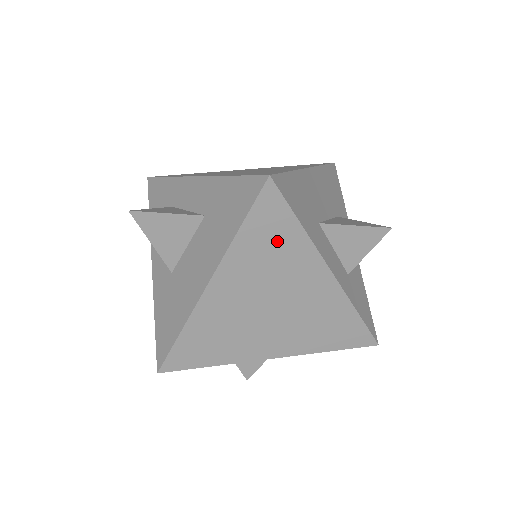
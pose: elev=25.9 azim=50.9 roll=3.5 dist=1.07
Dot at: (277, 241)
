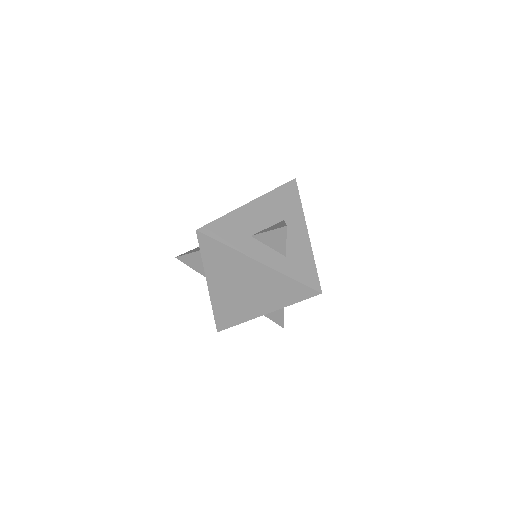
Dot at: (221, 256)
